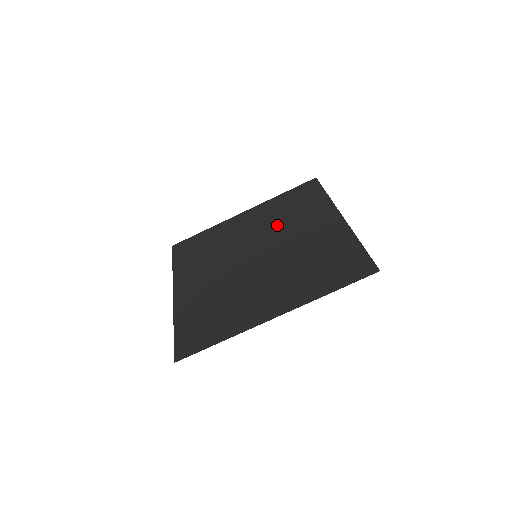
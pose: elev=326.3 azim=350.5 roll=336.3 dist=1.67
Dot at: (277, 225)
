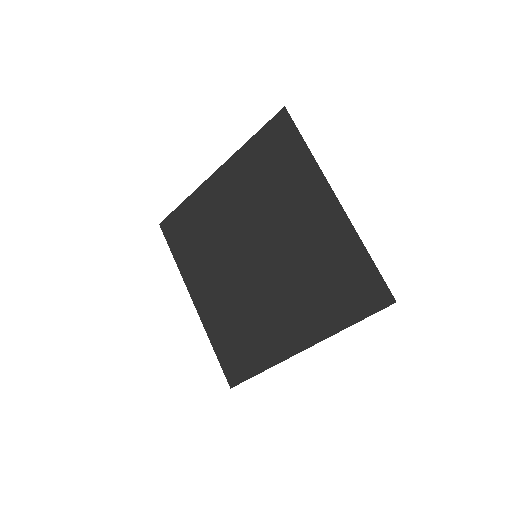
Dot at: (263, 204)
